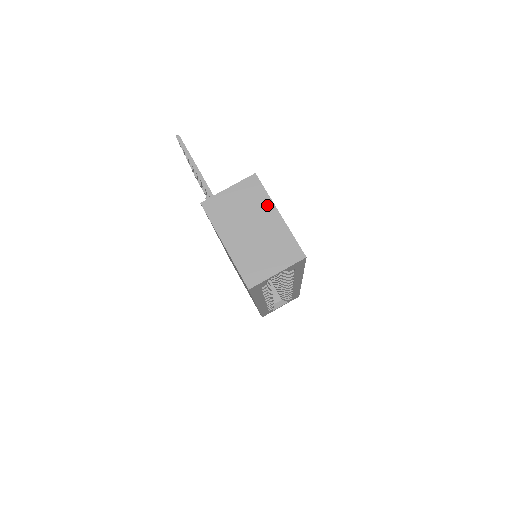
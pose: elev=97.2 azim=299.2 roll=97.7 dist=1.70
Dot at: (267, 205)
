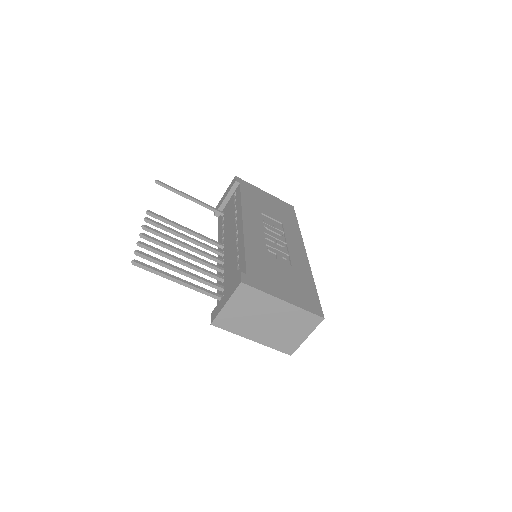
Dot at: (269, 300)
